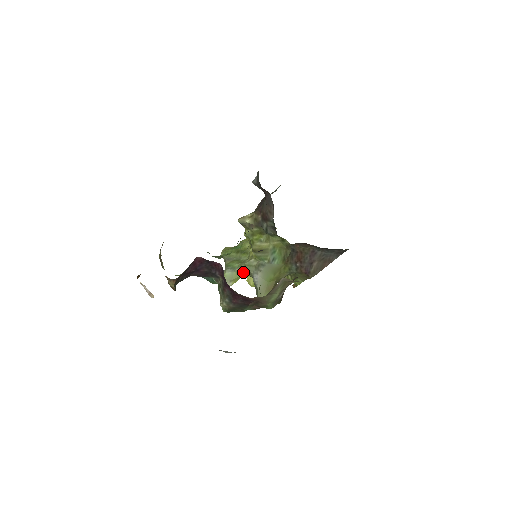
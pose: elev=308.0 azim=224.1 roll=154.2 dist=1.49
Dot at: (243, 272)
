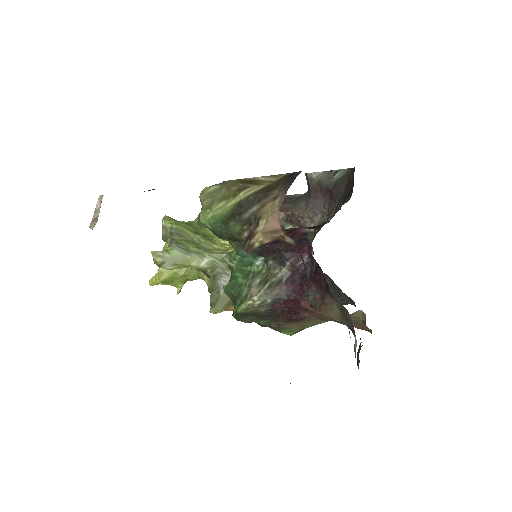
Dot at: (201, 262)
